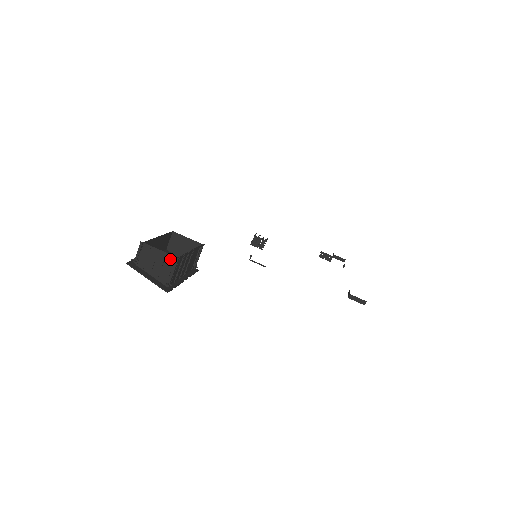
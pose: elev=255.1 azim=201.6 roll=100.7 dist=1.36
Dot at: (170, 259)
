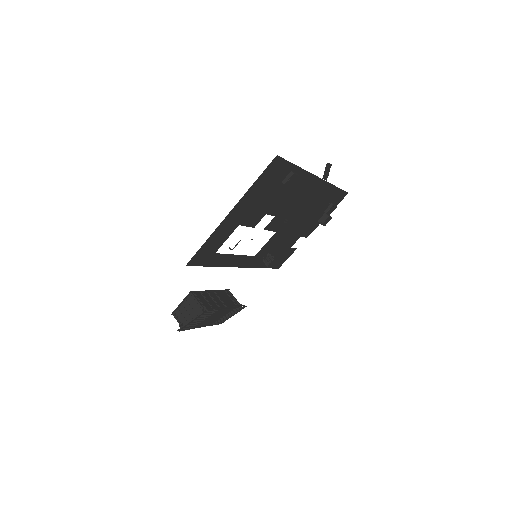
Dot at: (190, 299)
